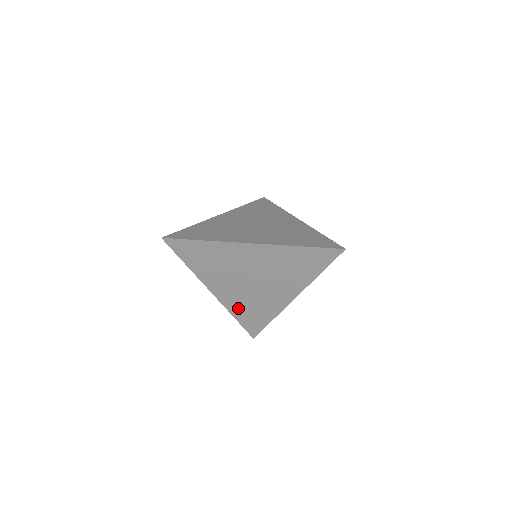
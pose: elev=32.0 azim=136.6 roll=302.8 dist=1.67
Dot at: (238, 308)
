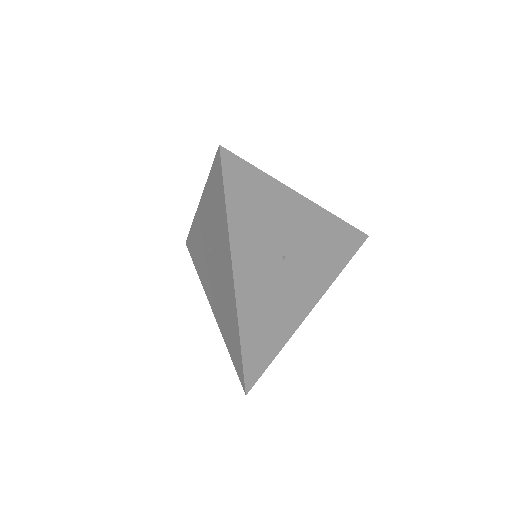
Dot at: (224, 326)
